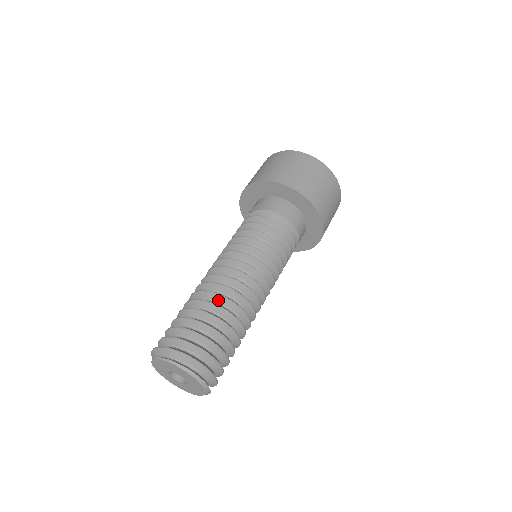
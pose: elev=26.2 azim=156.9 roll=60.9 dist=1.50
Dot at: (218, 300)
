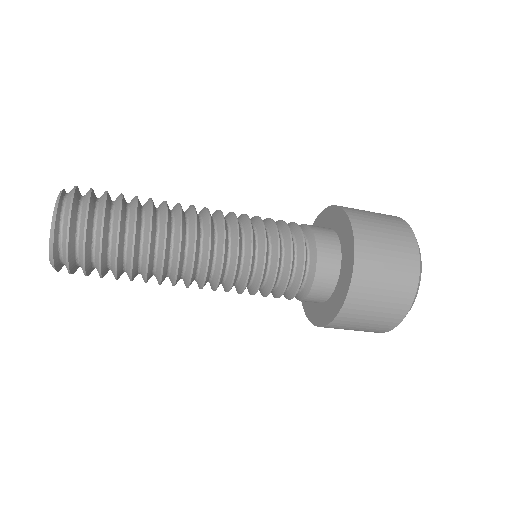
Dot at: (161, 211)
